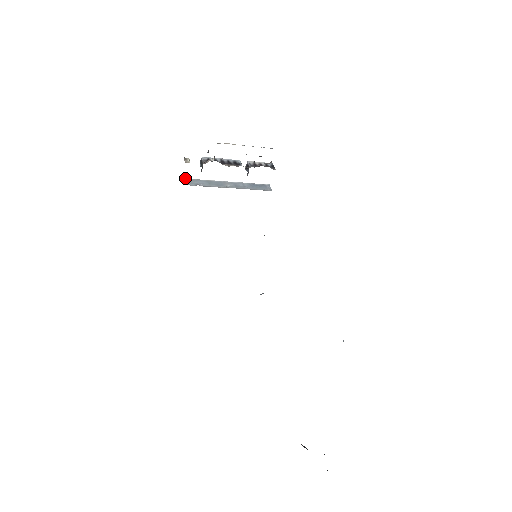
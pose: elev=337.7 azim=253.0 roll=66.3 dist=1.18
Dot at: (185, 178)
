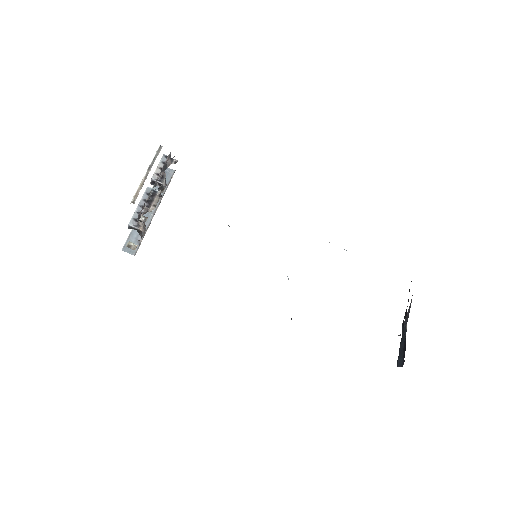
Dot at: (122, 248)
